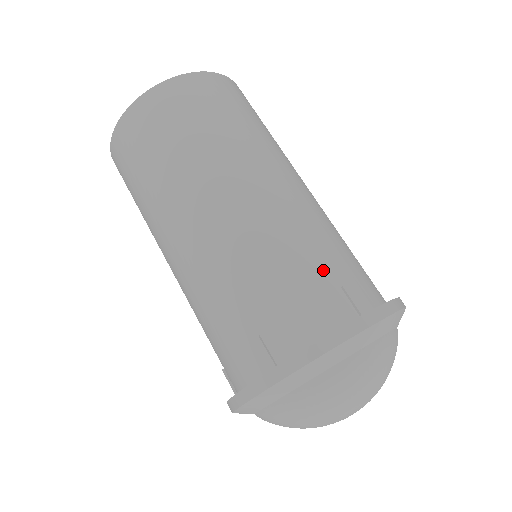
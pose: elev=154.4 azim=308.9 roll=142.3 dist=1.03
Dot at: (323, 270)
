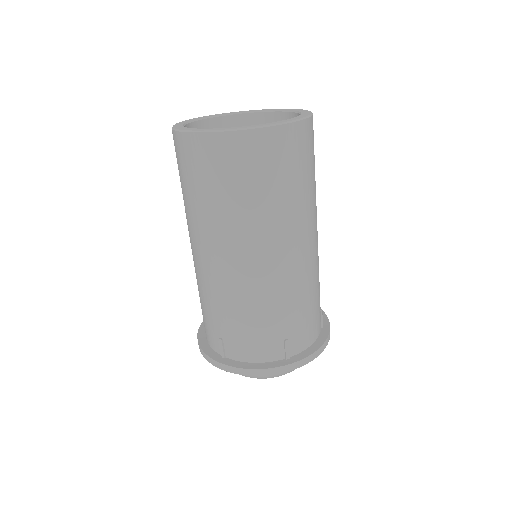
Dot at: (278, 327)
